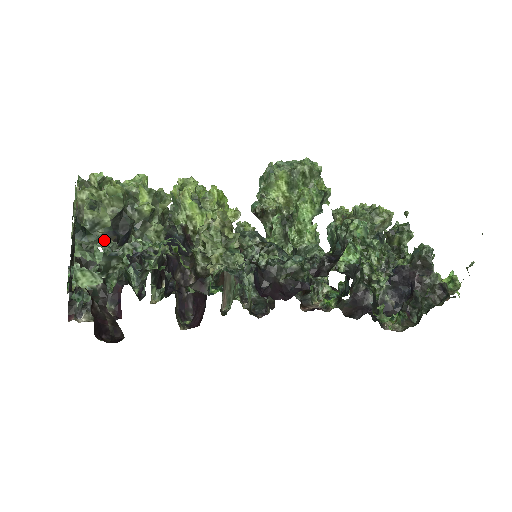
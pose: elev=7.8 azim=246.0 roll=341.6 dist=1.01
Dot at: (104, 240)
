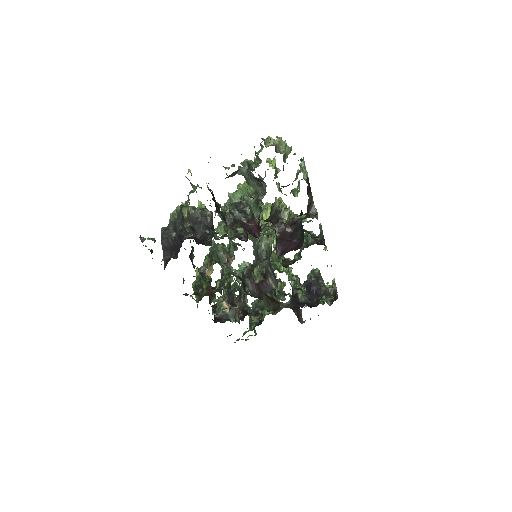
Dot at: occluded
